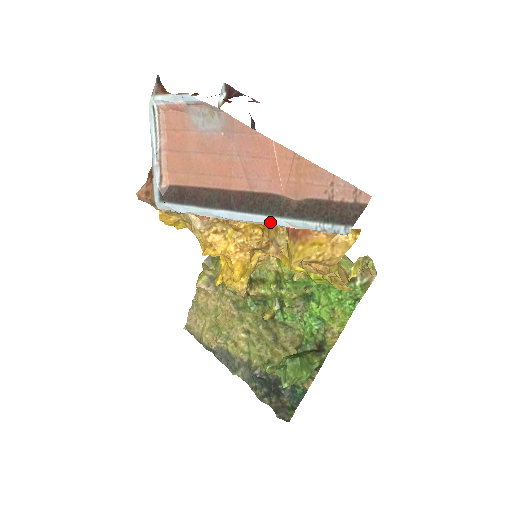
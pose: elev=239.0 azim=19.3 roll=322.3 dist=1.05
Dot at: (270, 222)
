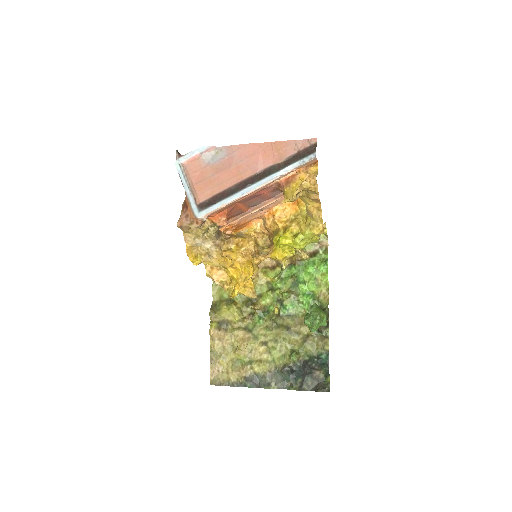
Dot at: (274, 176)
